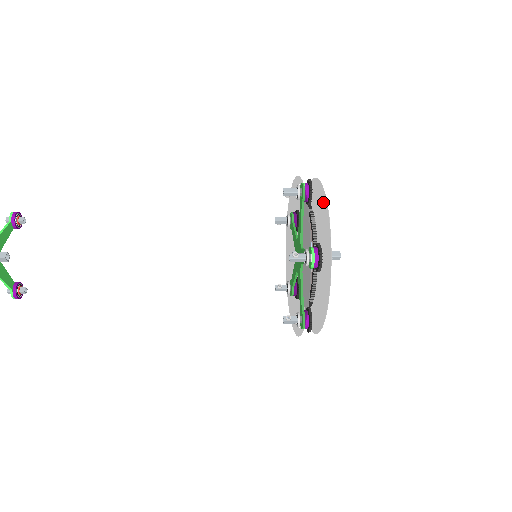
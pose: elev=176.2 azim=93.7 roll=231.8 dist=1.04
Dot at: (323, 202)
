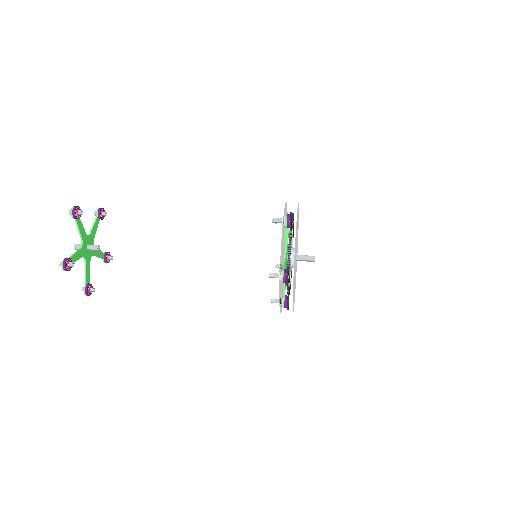
Dot at: occluded
